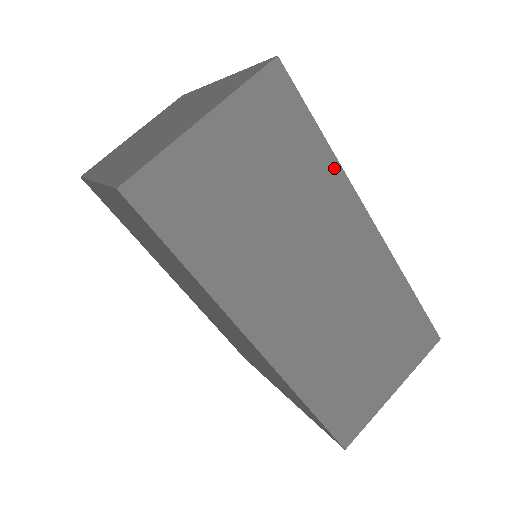
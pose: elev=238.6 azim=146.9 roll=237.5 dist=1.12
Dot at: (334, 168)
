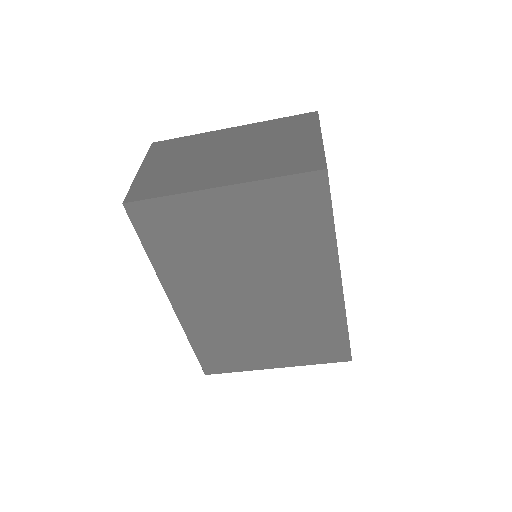
Dot at: occluded
